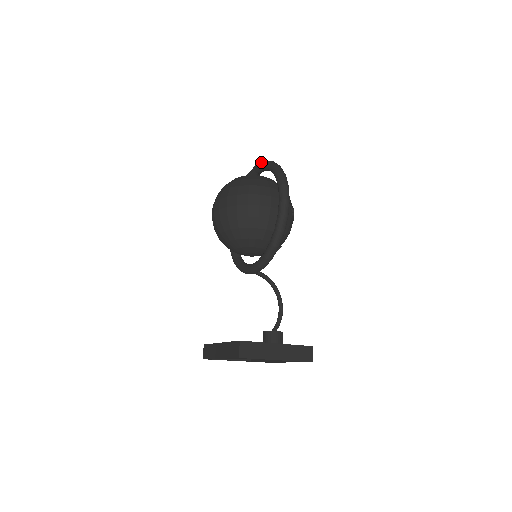
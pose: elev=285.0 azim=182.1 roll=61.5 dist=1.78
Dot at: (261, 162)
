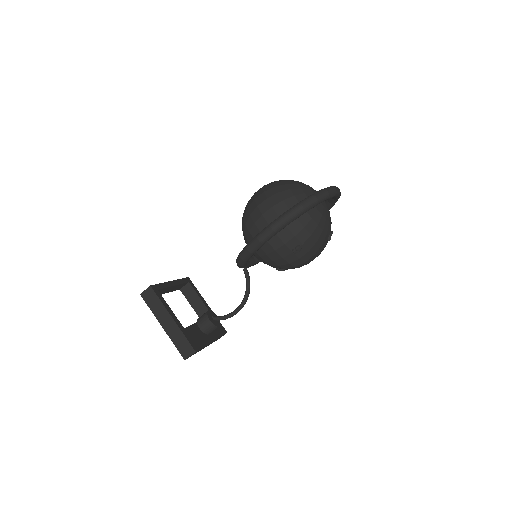
Dot at: (330, 186)
